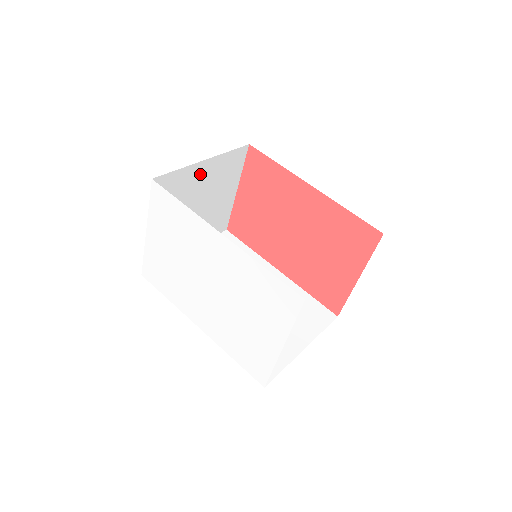
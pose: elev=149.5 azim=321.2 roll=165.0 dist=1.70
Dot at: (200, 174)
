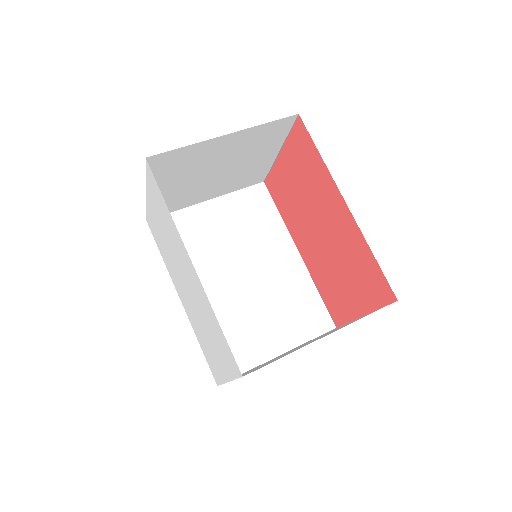
Dot at: (220, 146)
